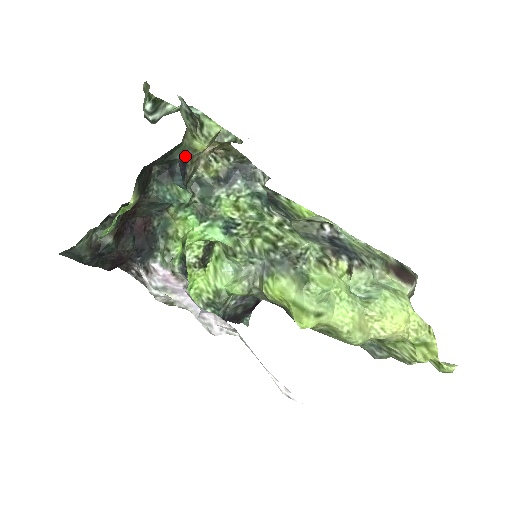
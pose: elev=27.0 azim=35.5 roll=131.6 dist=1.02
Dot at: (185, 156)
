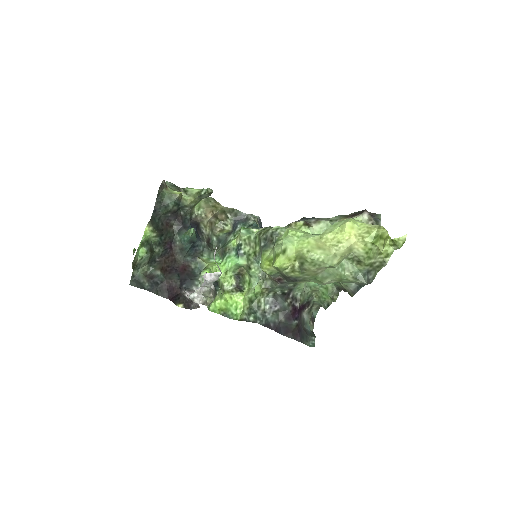
Dot at: (172, 201)
